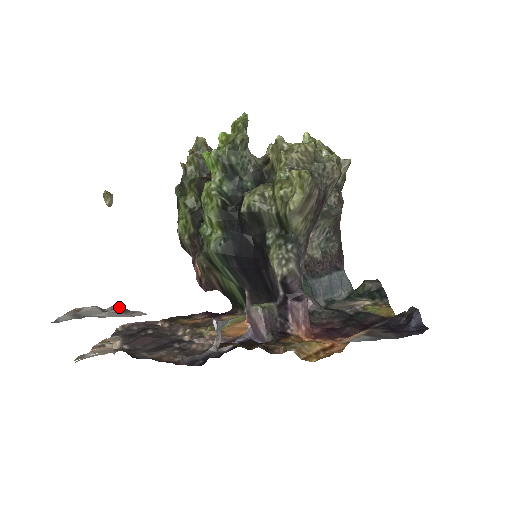
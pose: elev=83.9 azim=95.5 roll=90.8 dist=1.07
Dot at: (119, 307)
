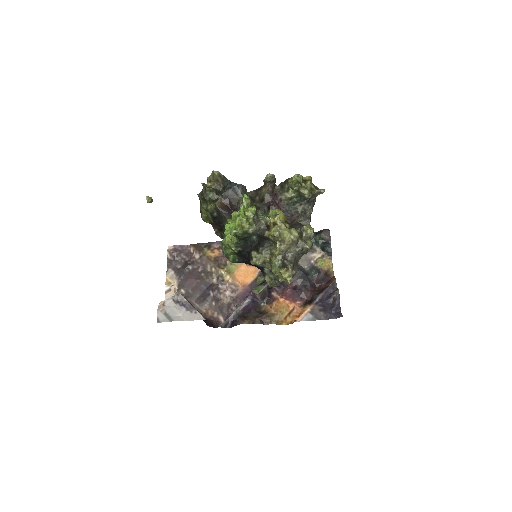
Dot at: (183, 298)
